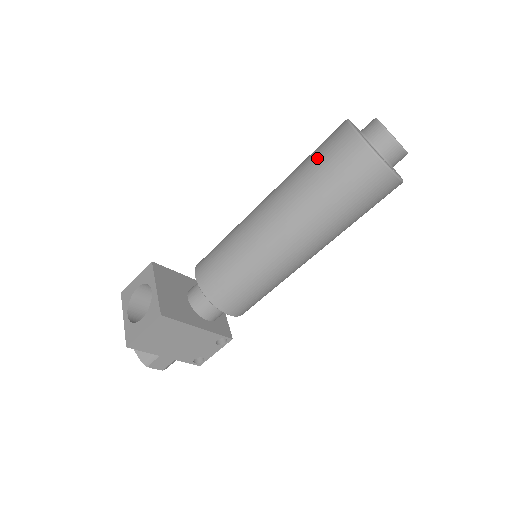
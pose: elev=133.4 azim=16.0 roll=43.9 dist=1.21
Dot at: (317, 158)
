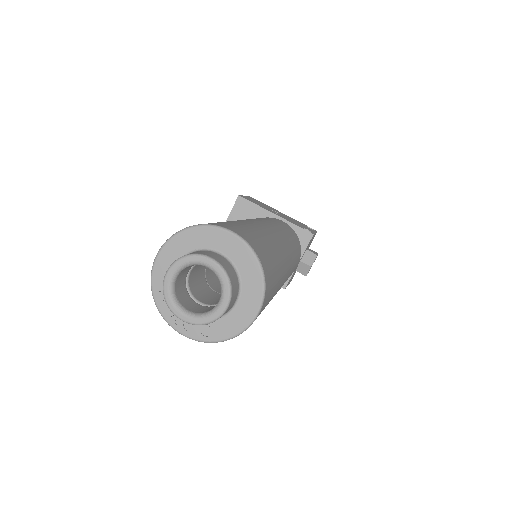
Dot at: occluded
